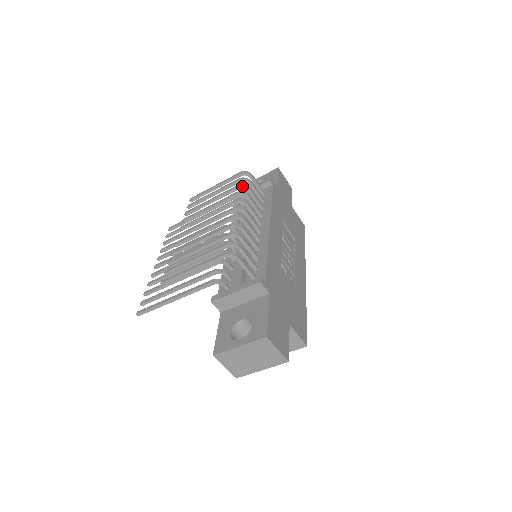
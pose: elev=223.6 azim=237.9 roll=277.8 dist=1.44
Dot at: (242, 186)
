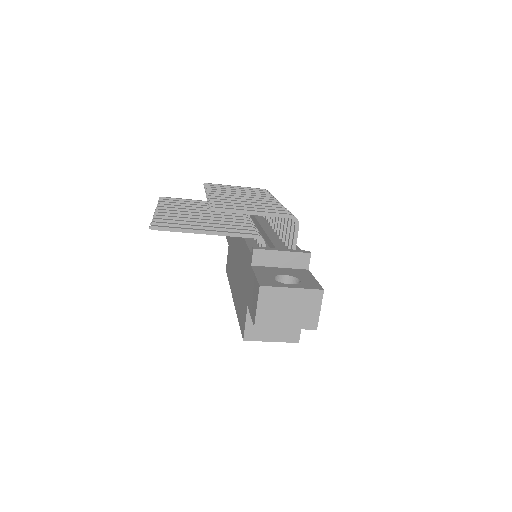
Dot at: (272, 195)
